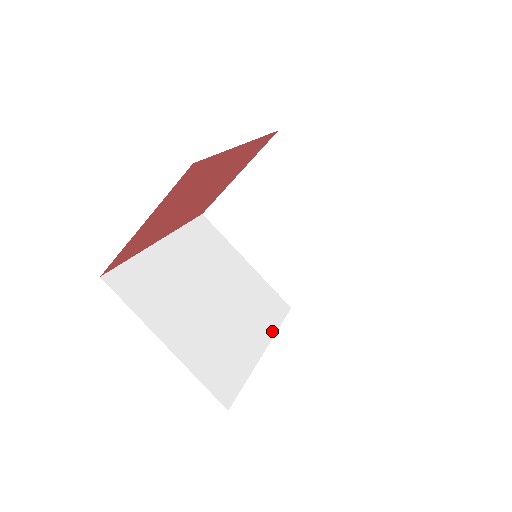
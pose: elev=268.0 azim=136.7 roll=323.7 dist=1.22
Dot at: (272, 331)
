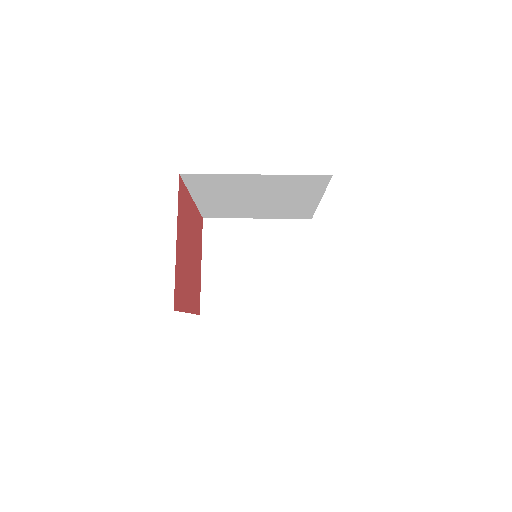
Dot at: occluded
